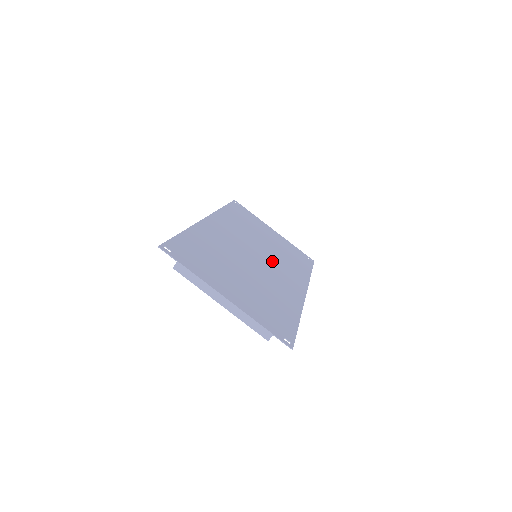
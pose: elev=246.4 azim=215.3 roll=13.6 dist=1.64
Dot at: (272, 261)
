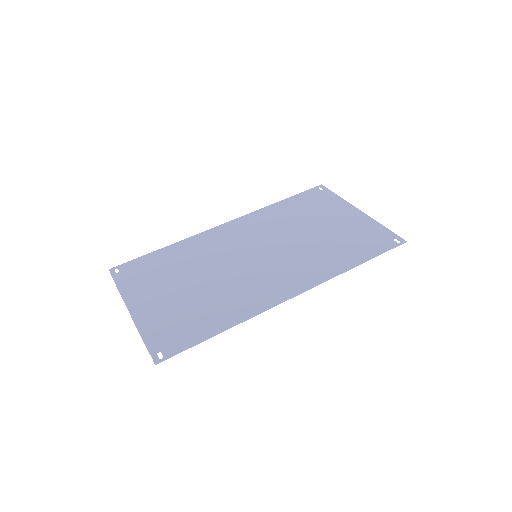
Dot at: (281, 258)
